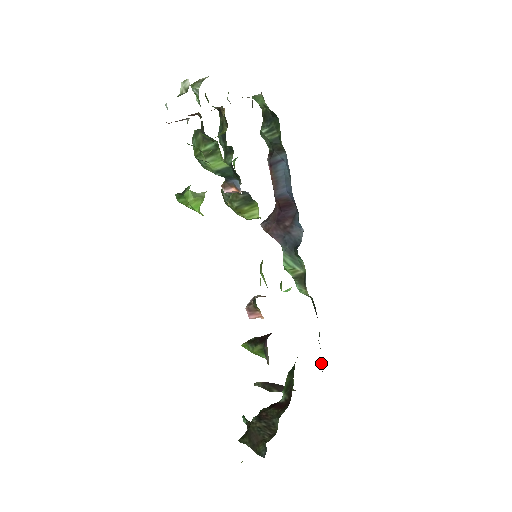
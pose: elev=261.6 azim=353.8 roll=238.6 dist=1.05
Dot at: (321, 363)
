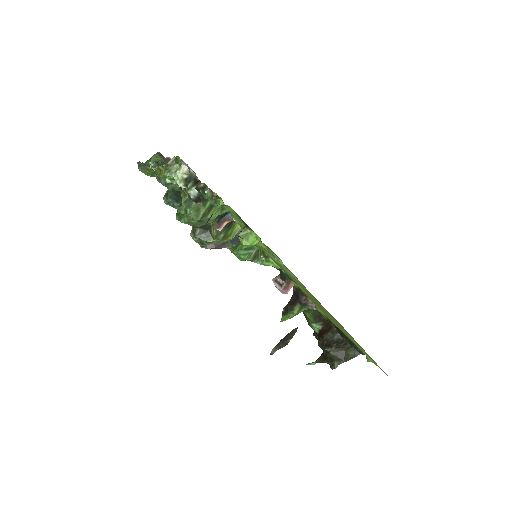
Dot at: occluded
